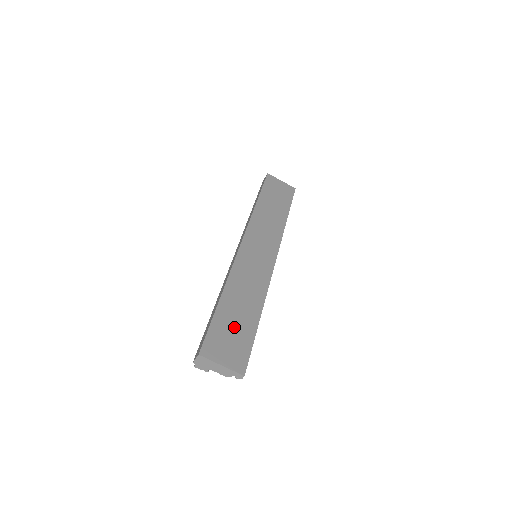
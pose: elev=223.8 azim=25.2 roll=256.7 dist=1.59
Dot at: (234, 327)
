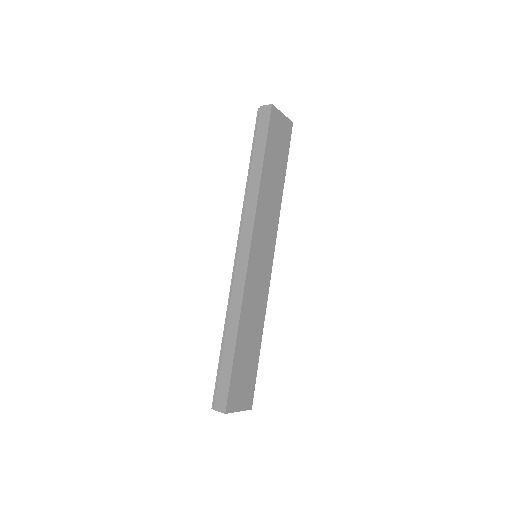
Dot at: (246, 367)
